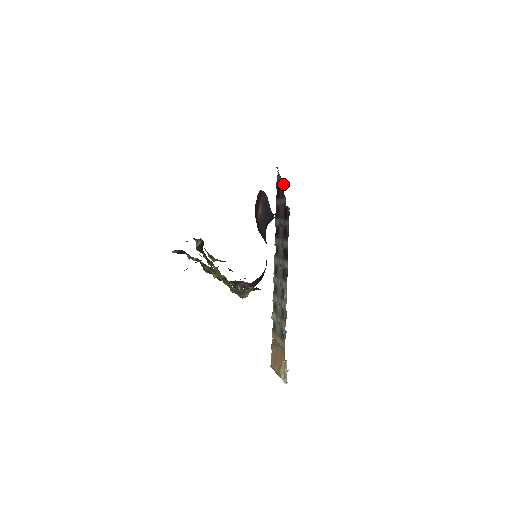
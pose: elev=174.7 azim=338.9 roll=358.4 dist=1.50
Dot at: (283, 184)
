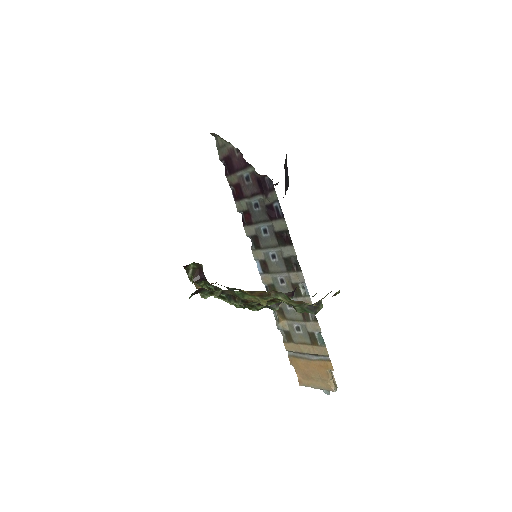
Dot at: (237, 151)
